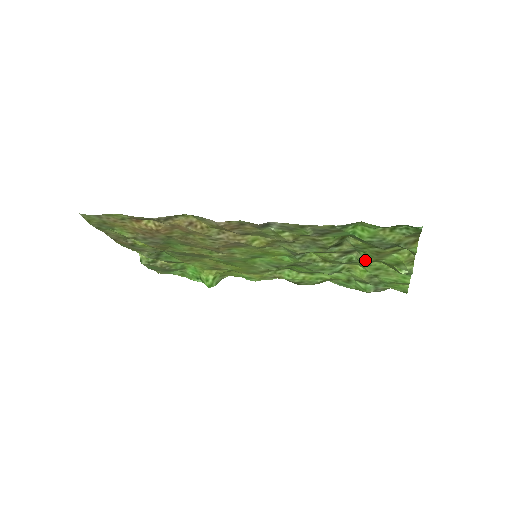
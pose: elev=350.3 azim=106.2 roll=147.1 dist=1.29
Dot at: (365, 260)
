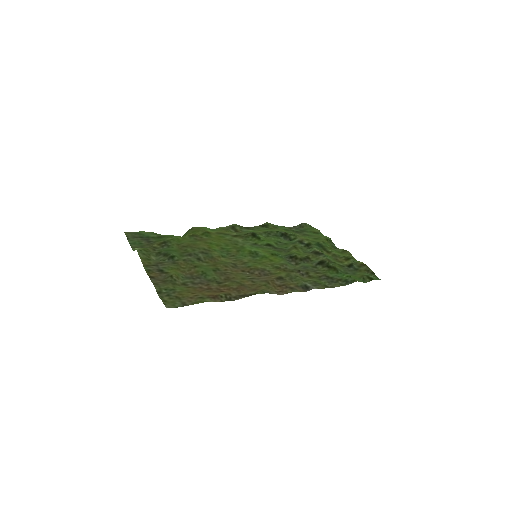
Dot at: (322, 251)
